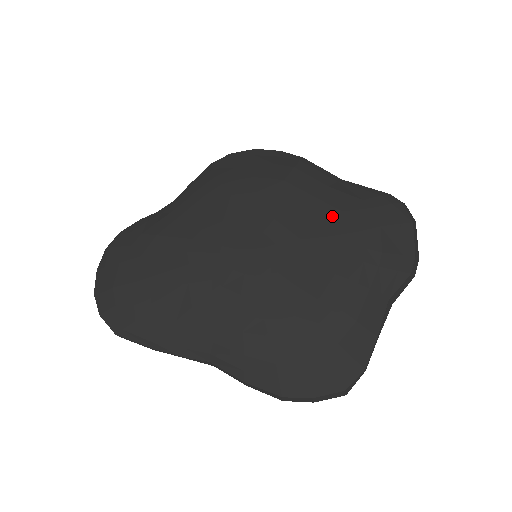
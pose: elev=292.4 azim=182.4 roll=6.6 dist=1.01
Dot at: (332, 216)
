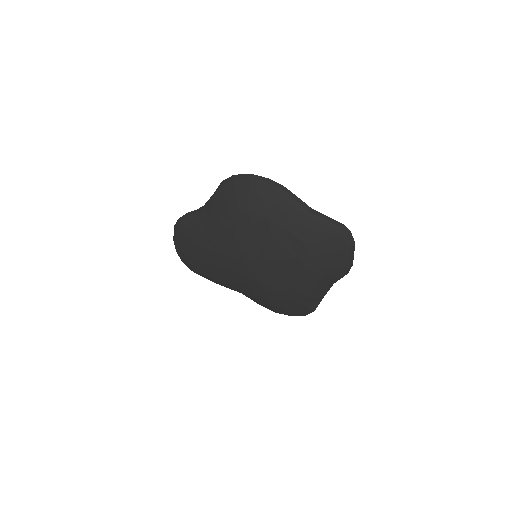
Dot at: (297, 246)
